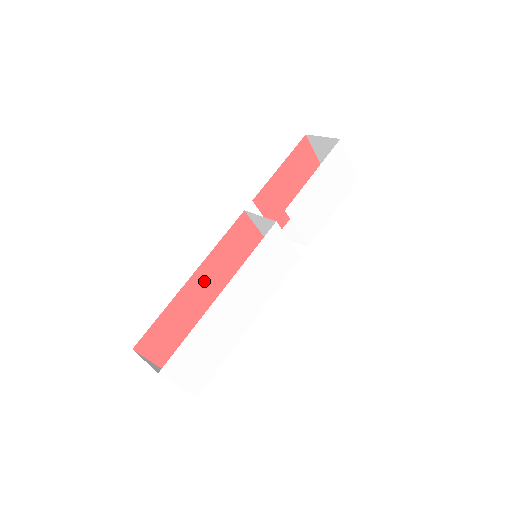
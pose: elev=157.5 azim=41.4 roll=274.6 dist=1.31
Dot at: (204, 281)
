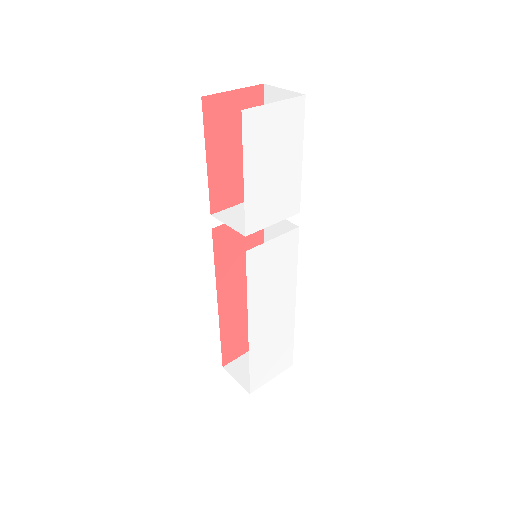
Dot at: (231, 294)
